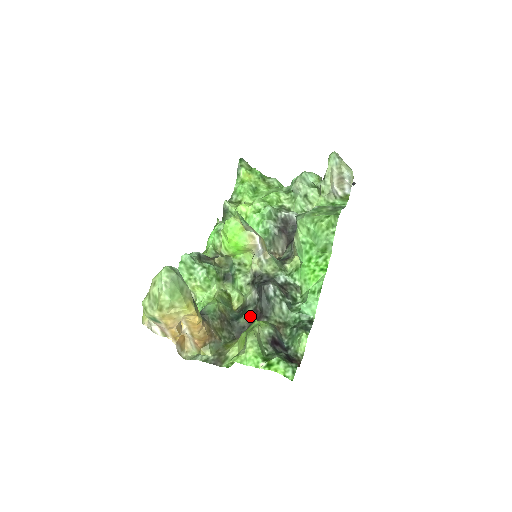
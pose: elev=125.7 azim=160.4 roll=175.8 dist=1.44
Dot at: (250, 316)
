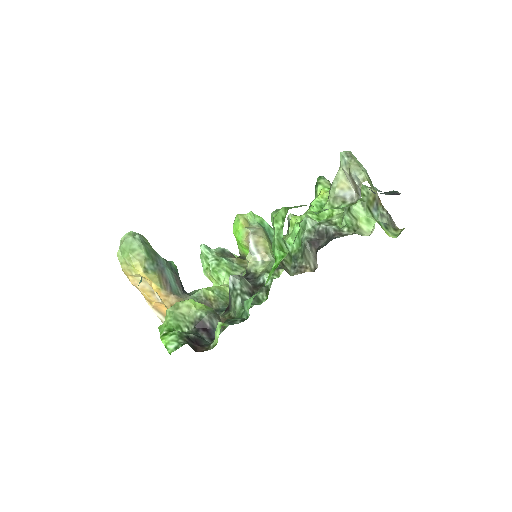
Dot at: (226, 309)
